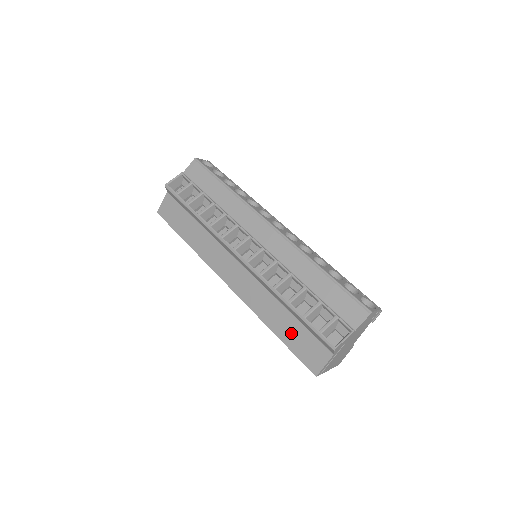
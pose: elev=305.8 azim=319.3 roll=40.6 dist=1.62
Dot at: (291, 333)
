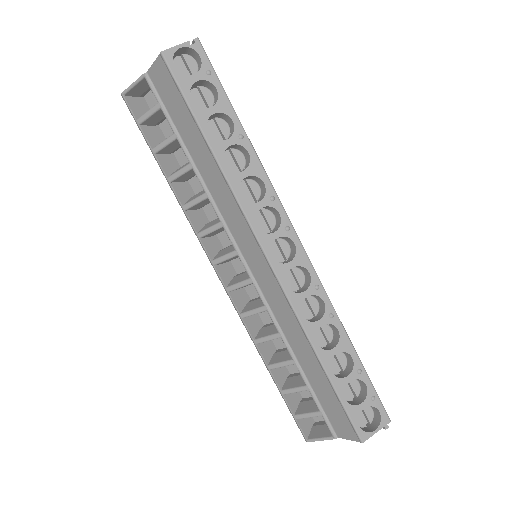
Dot at: occluded
